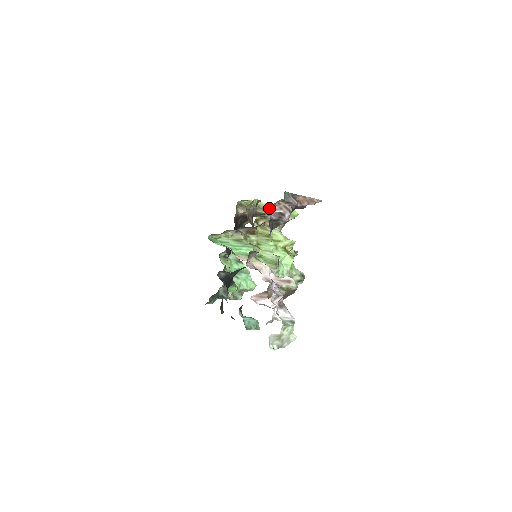
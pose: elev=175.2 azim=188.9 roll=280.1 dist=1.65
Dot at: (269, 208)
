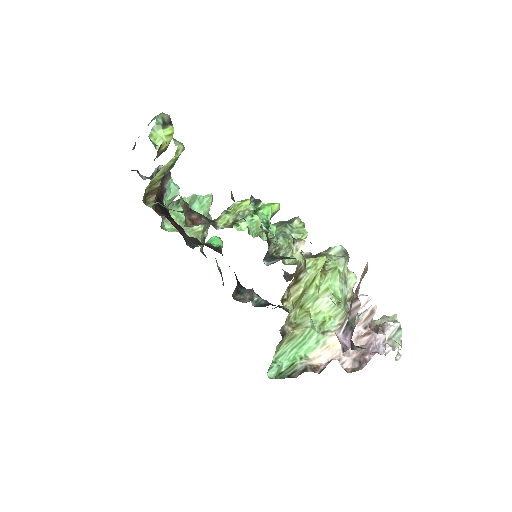
Dot at: occluded
